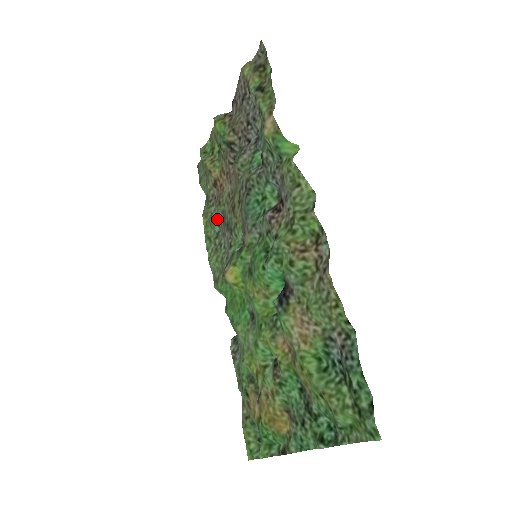
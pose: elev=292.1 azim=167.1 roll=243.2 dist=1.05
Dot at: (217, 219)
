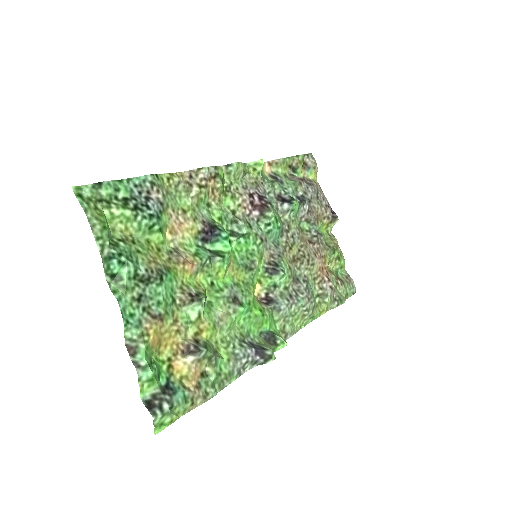
Dot at: (313, 293)
